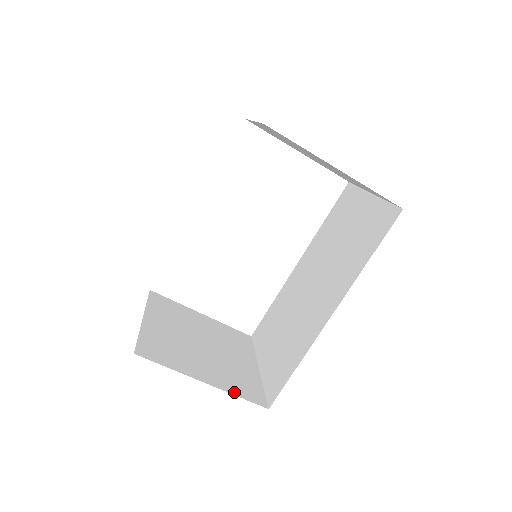
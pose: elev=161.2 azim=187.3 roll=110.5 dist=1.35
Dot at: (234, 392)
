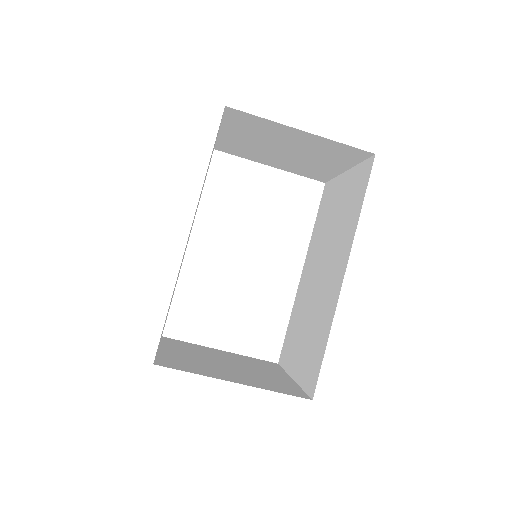
Dot at: (270, 389)
